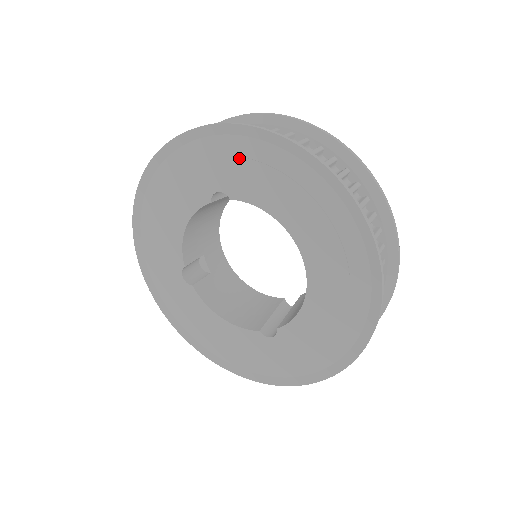
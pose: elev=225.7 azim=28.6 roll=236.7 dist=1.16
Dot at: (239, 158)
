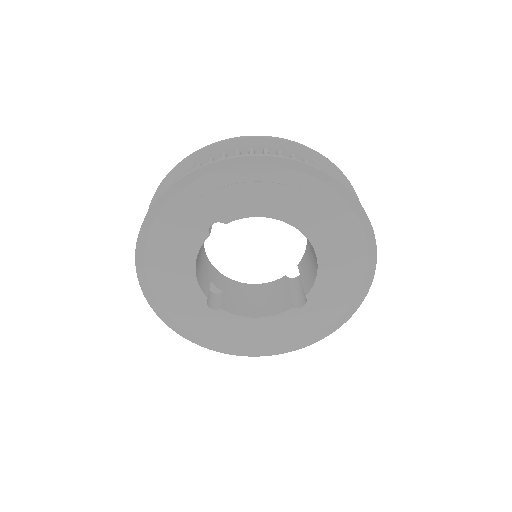
Dot at: (220, 189)
